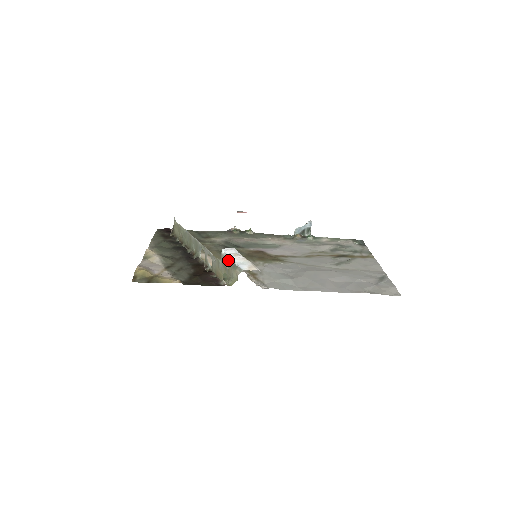
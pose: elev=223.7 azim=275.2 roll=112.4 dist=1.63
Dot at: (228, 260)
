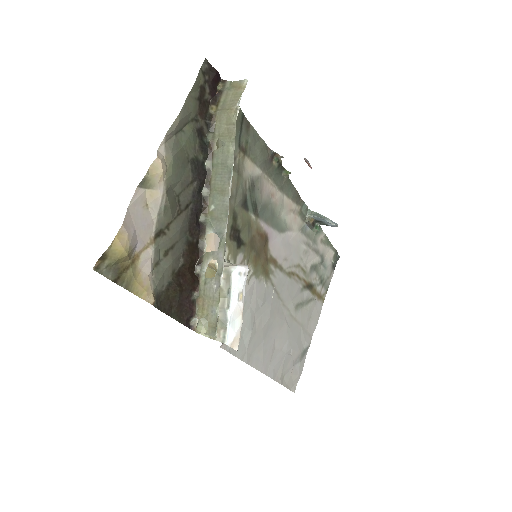
Dot at: (227, 298)
